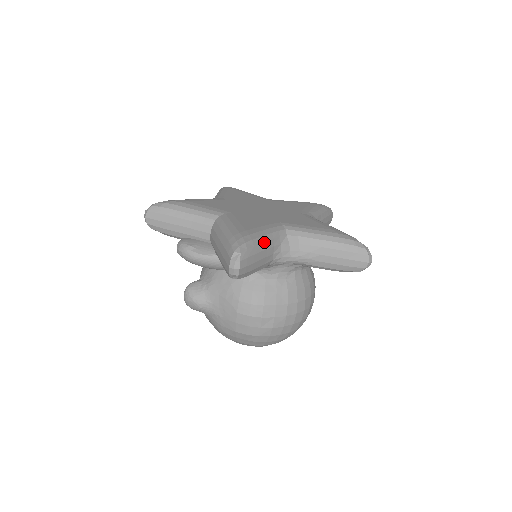
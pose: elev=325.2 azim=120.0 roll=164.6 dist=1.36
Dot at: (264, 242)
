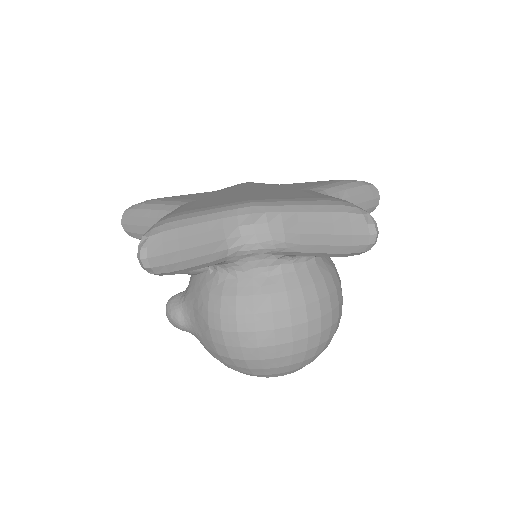
Dot at: (201, 223)
